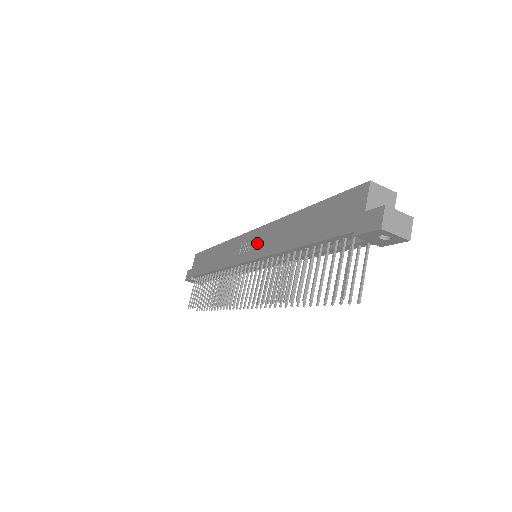
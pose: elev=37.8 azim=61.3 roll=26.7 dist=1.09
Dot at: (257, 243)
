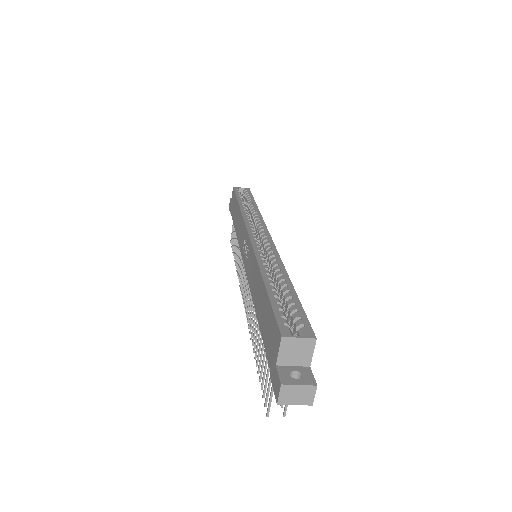
Dot at: (248, 259)
